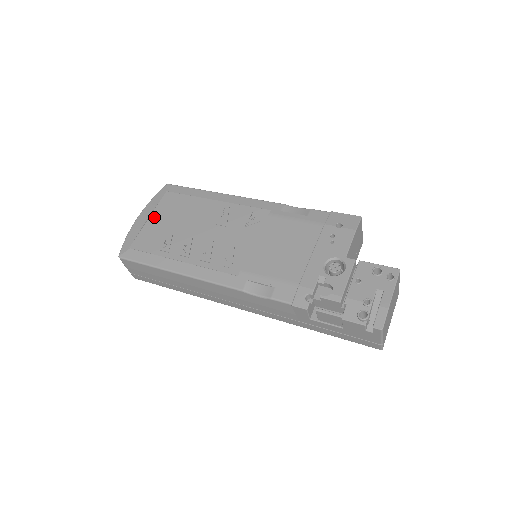
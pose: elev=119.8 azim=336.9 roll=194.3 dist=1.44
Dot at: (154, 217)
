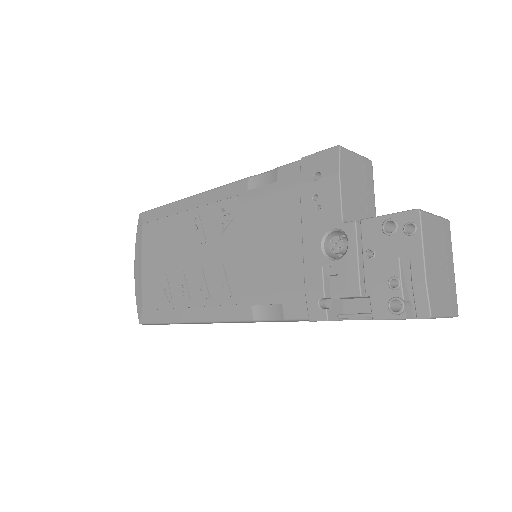
Dot at: (145, 263)
